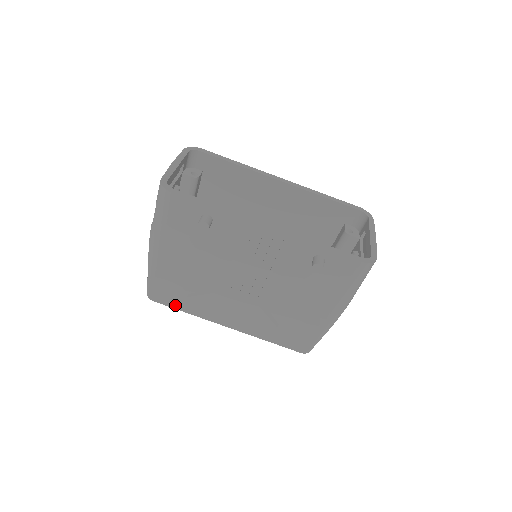
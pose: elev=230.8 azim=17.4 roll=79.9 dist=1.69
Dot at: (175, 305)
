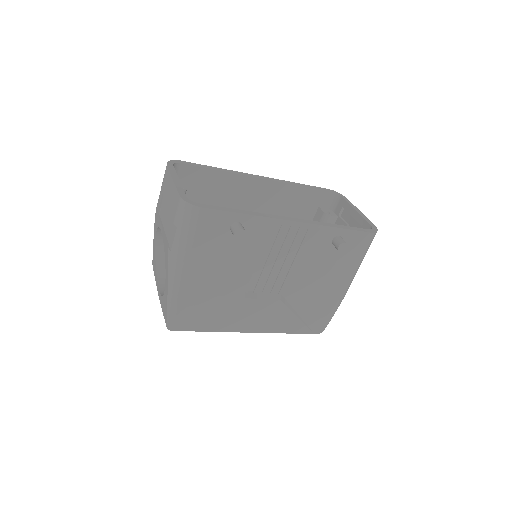
Dot at: (197, 327)
